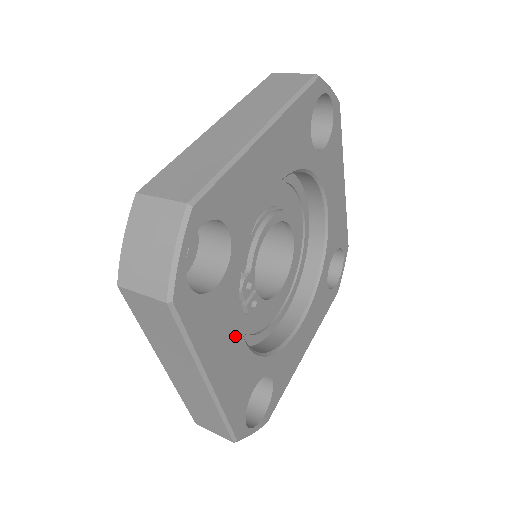
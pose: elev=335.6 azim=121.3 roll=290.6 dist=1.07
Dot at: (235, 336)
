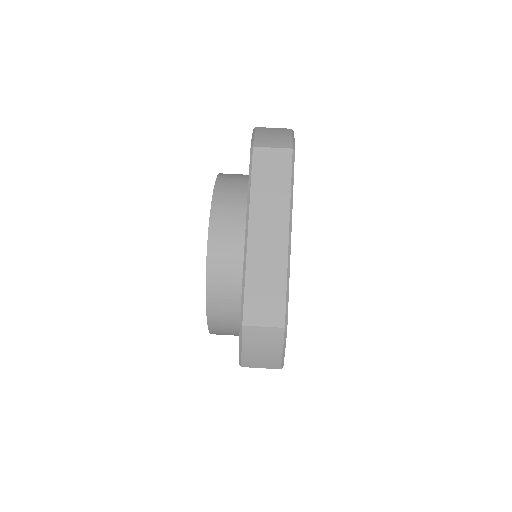
Dot at: occluded
